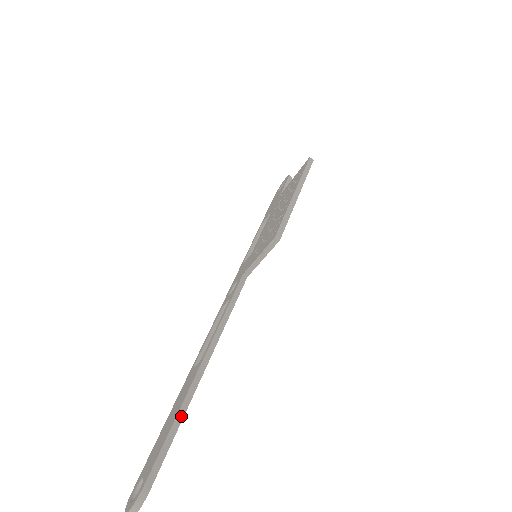
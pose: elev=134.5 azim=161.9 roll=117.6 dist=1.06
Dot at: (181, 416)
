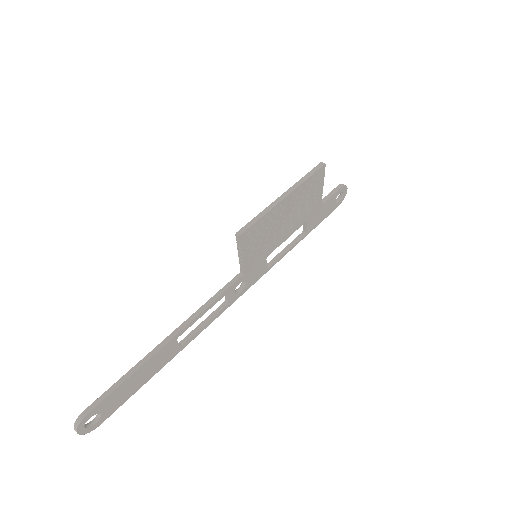
Dot at: (132, 372)
